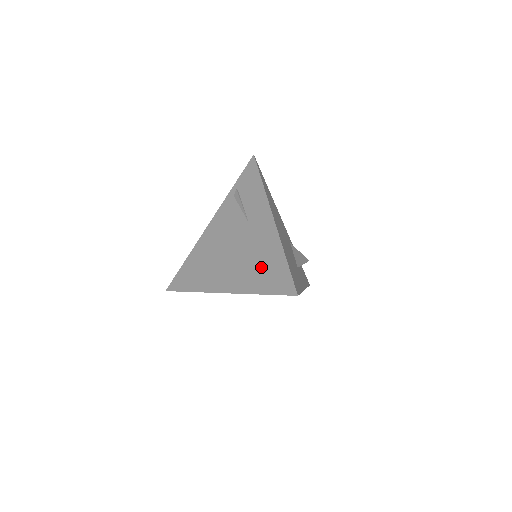
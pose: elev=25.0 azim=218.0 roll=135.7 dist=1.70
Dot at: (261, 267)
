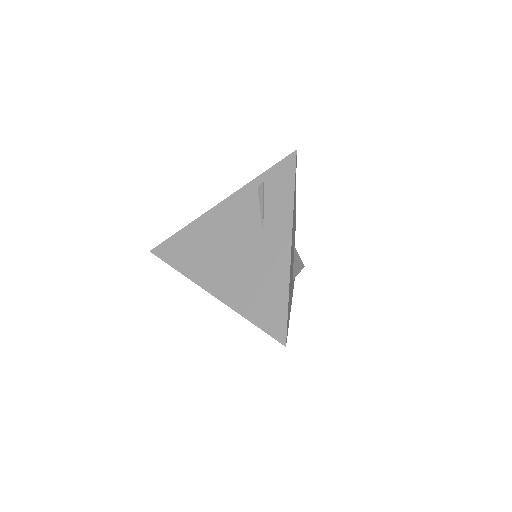
Dot at: (259, 291)
